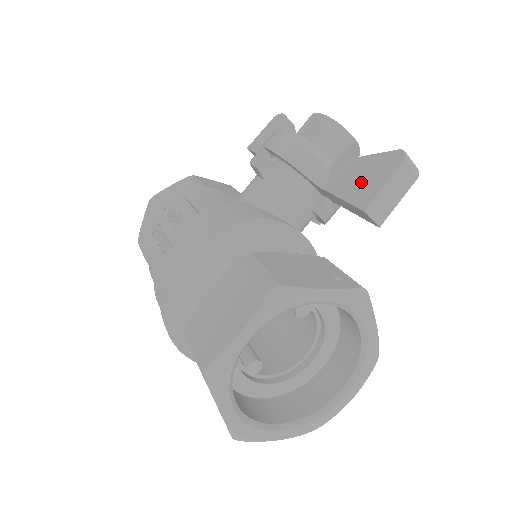
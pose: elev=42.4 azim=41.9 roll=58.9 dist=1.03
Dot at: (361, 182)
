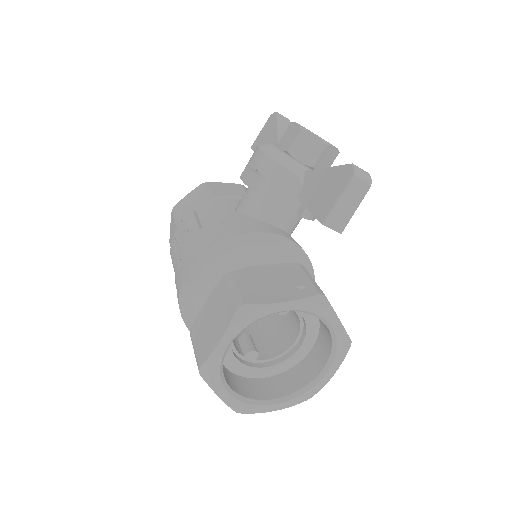
Dot at: (323, 195)
